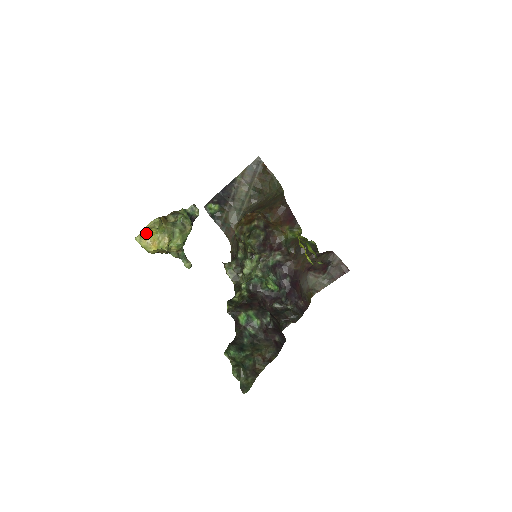
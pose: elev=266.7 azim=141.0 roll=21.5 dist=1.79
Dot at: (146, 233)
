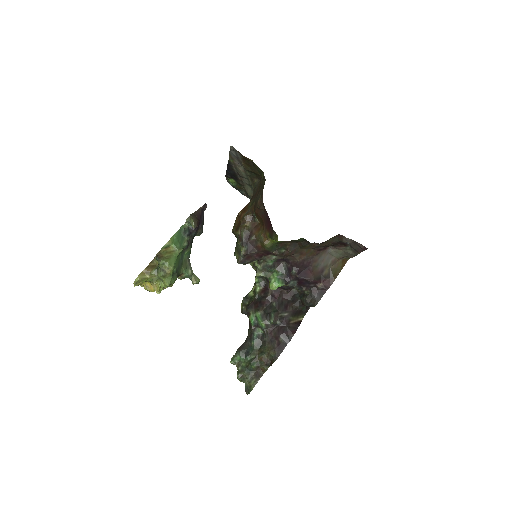
Dot at: (140, 283)
